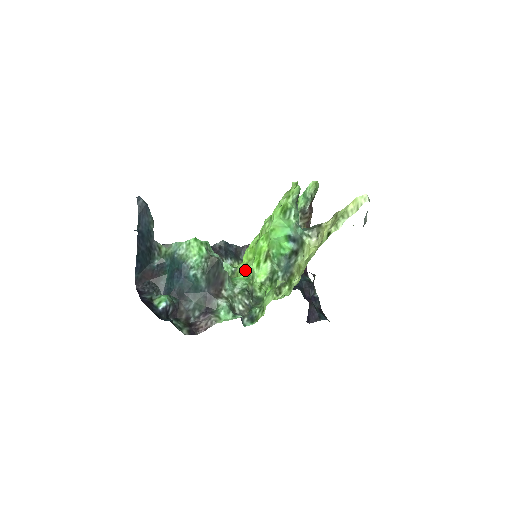
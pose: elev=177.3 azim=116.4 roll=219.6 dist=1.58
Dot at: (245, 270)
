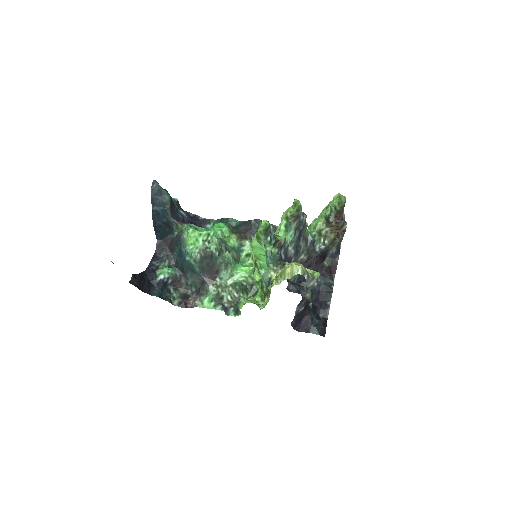
Dot at: occluded
